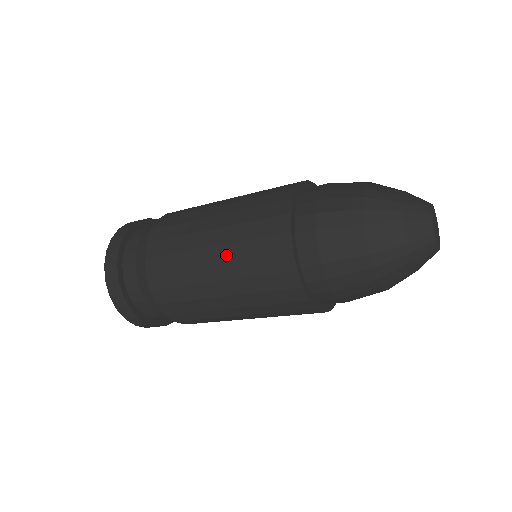
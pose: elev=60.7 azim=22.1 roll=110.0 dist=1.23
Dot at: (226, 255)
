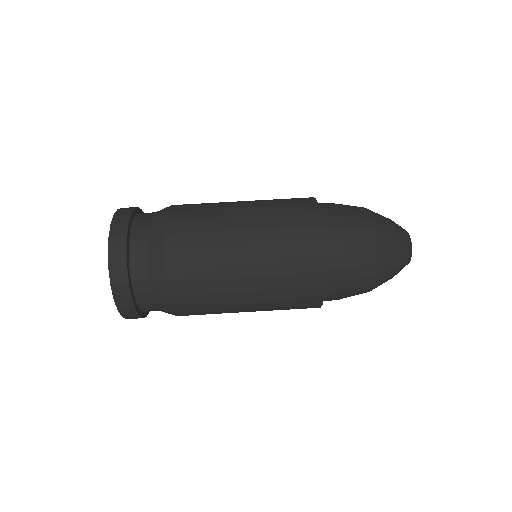
Dot at: (257, 205)
